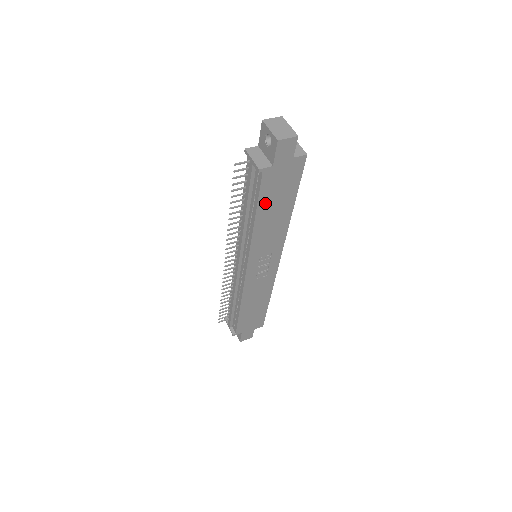
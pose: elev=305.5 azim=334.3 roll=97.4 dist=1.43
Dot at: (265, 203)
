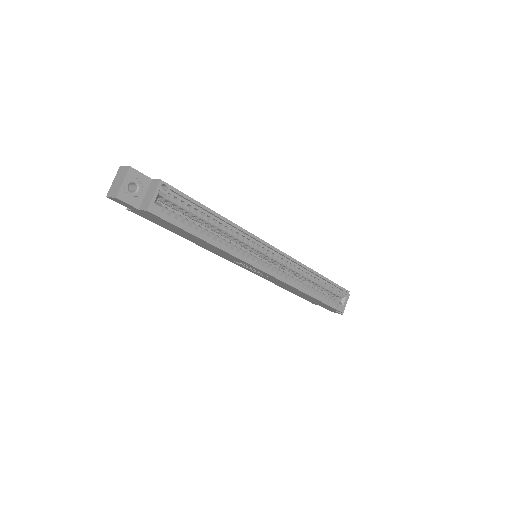
Dot at: (172, 230)
